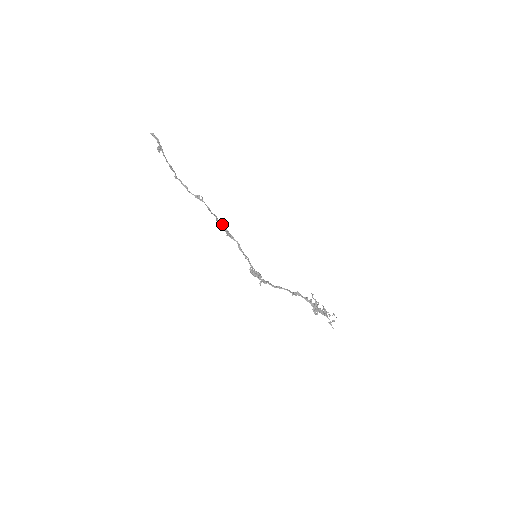
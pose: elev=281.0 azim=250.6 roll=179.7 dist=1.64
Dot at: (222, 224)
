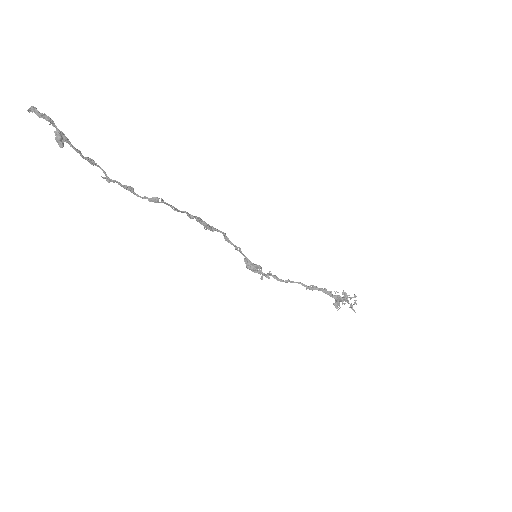
Dot at: (197, 218)
